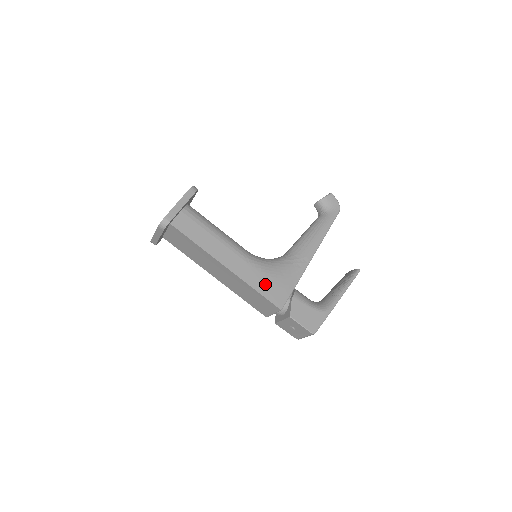
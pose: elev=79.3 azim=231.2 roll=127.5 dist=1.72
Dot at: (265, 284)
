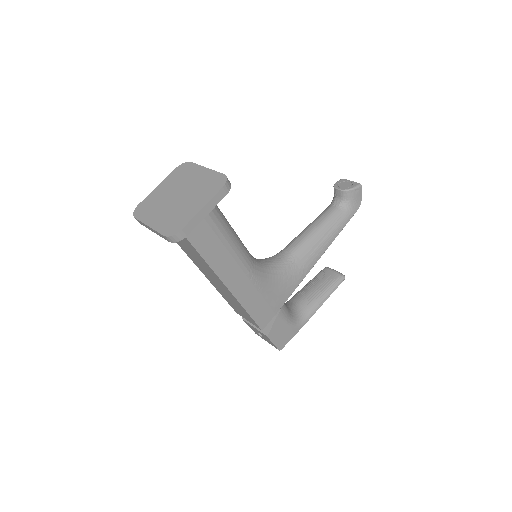
Dot at: (258, 304)
